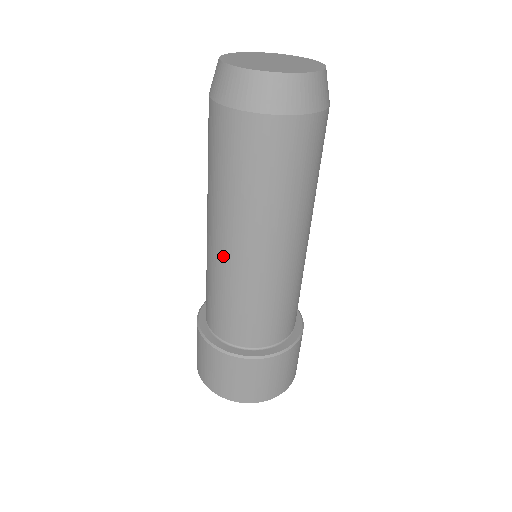
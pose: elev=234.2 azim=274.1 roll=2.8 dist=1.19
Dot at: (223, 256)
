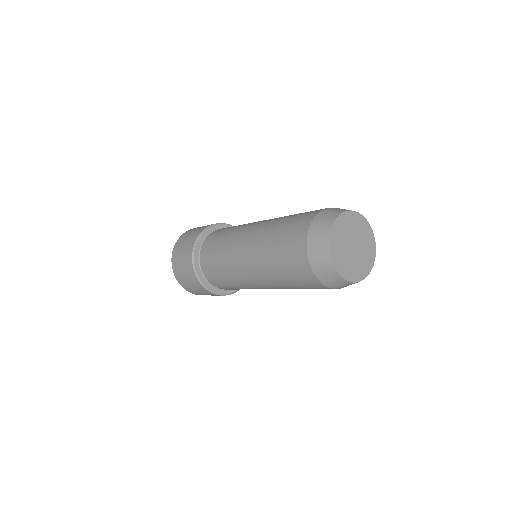
Dot at: (238, 255)
